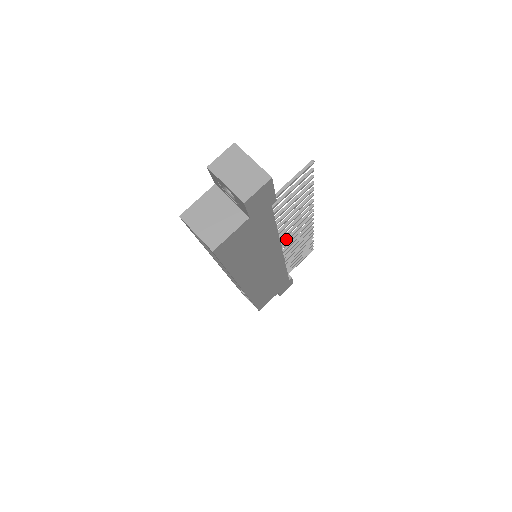
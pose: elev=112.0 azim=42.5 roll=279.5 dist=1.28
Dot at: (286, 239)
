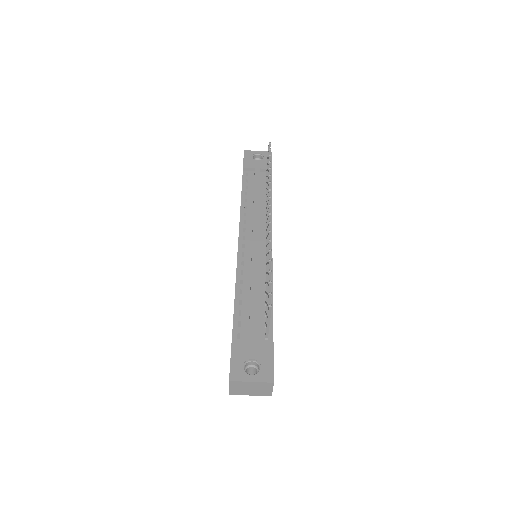
Dot at: occluded
